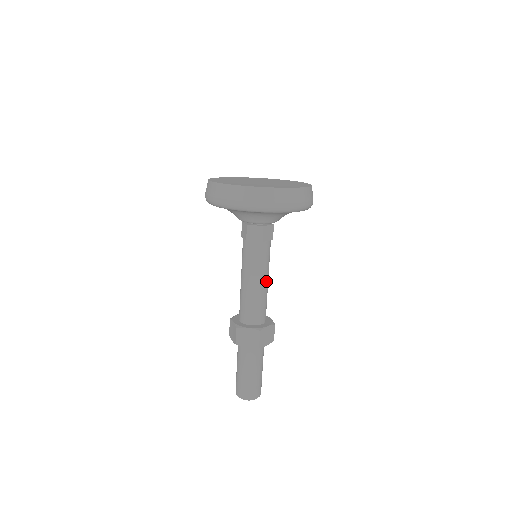
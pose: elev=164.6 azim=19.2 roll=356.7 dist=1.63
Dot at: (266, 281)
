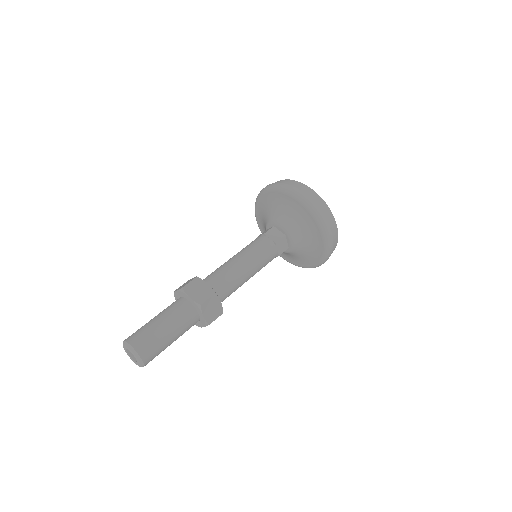
Dot at: (250, 274)
